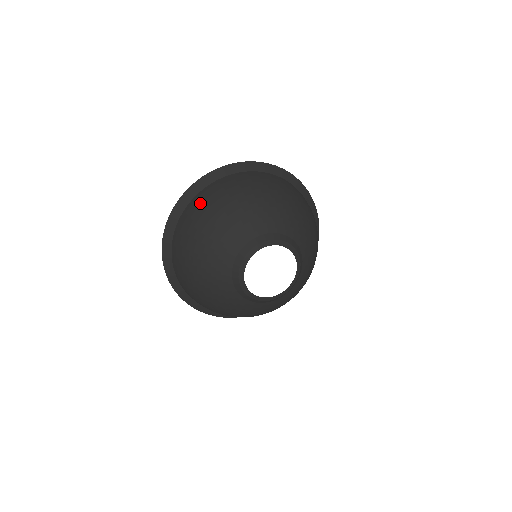
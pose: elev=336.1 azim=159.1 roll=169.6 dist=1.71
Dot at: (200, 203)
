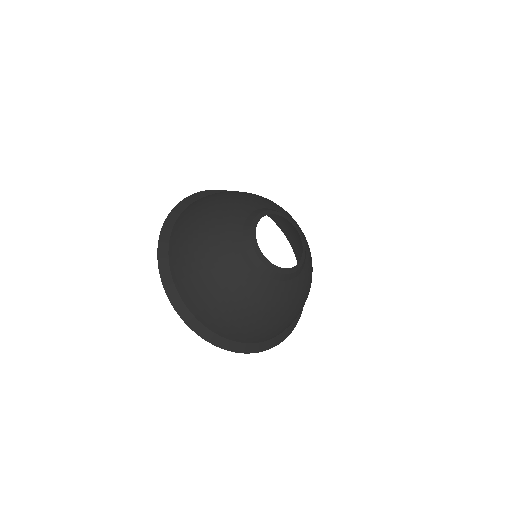
Dot at: (184, 219)
